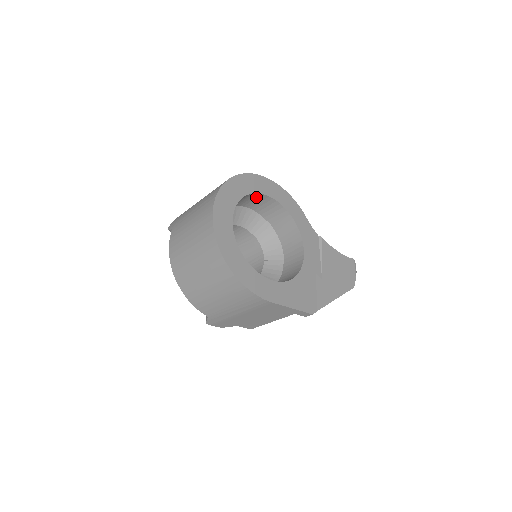
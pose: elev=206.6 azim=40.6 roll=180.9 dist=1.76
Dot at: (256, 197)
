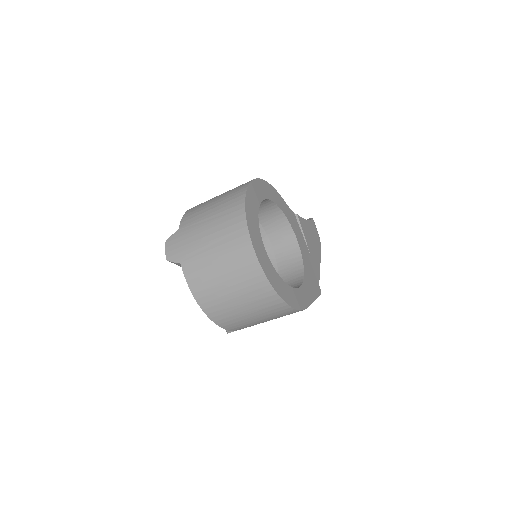
Dot at: occluded
